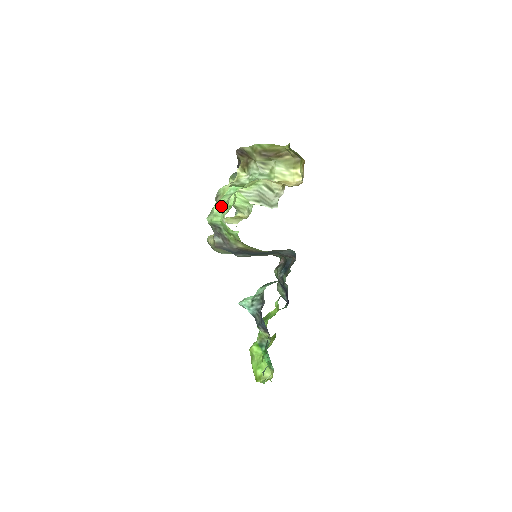
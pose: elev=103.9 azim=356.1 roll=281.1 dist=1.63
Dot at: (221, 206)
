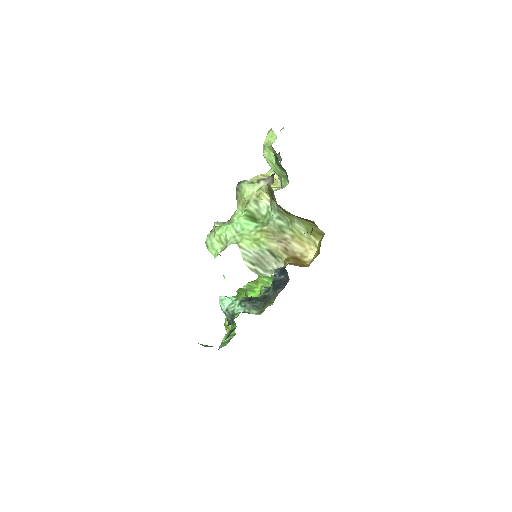
Dot at: (221, 239)
